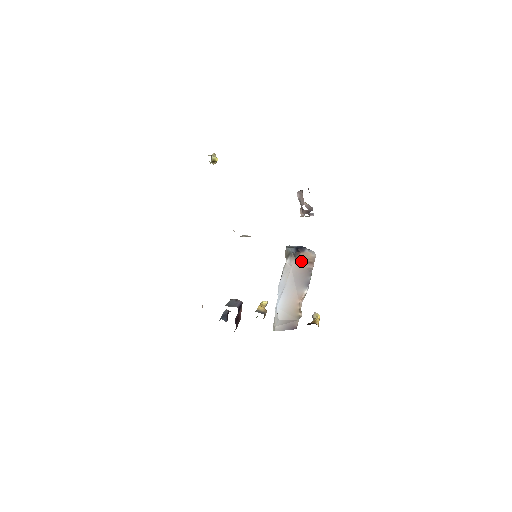
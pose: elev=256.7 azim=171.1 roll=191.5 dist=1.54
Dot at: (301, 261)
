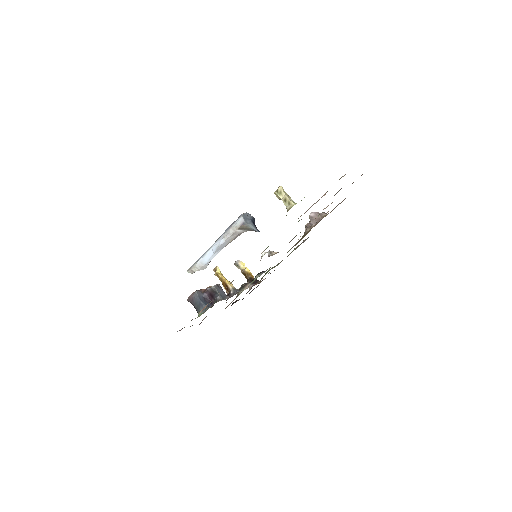
Dot at: occluded
